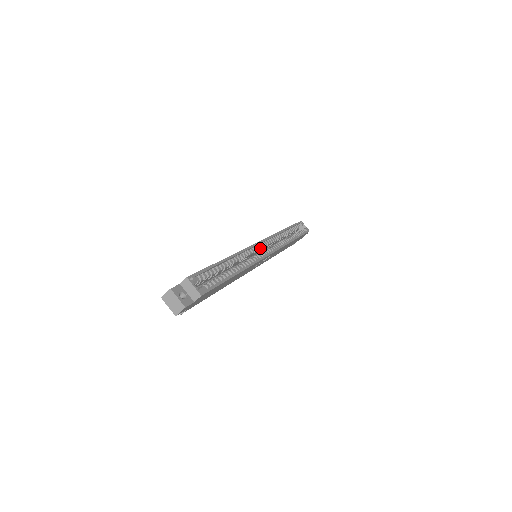
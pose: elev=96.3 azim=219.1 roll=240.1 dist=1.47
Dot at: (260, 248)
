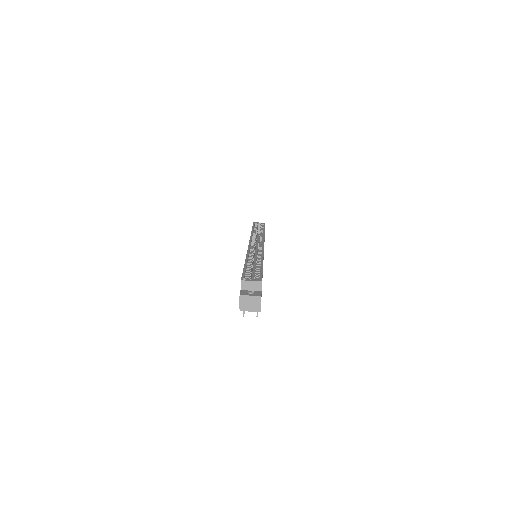
Dot at: (254, 247)
